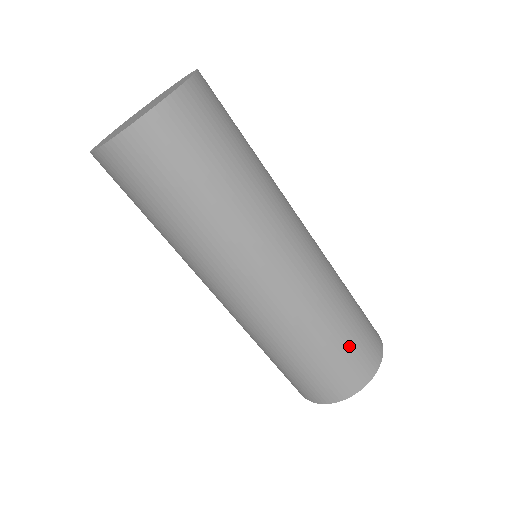
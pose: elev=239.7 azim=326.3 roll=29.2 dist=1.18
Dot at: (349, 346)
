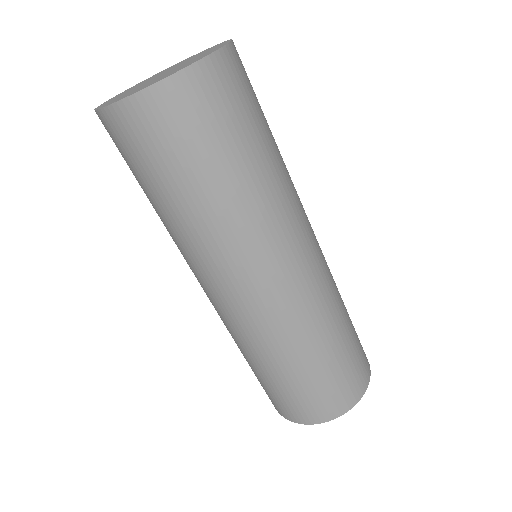
Dot at: (319, 381)
